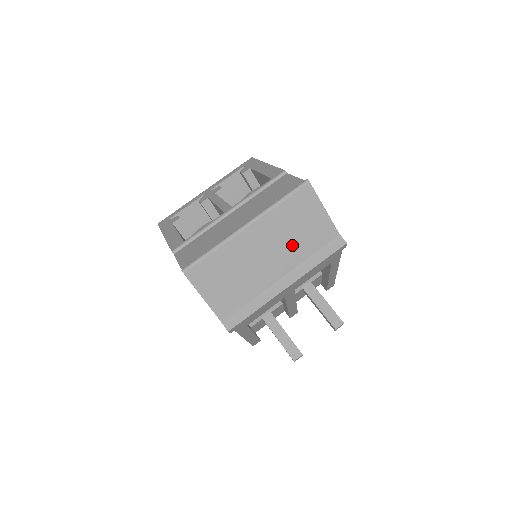
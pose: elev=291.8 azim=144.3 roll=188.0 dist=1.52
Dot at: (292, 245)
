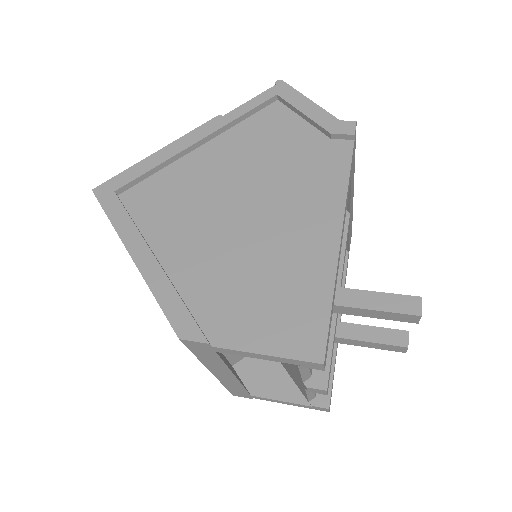
Dot at: occluded
